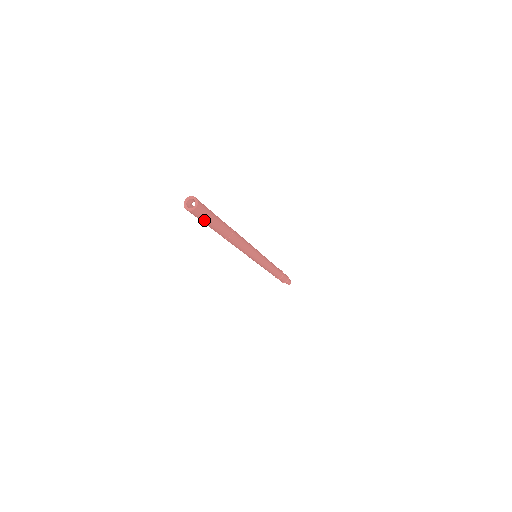
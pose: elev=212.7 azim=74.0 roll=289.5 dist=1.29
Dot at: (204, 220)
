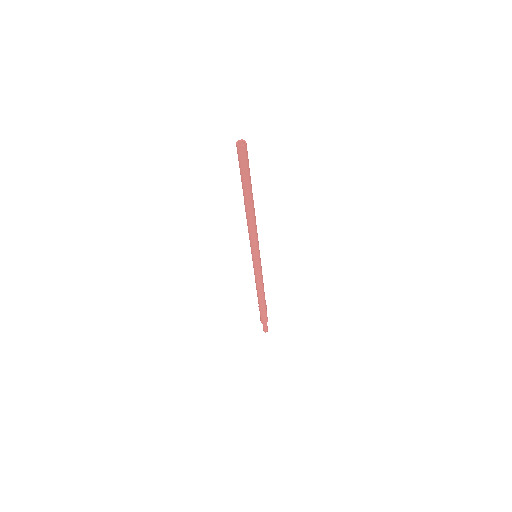
Dot at: (244, 165)
